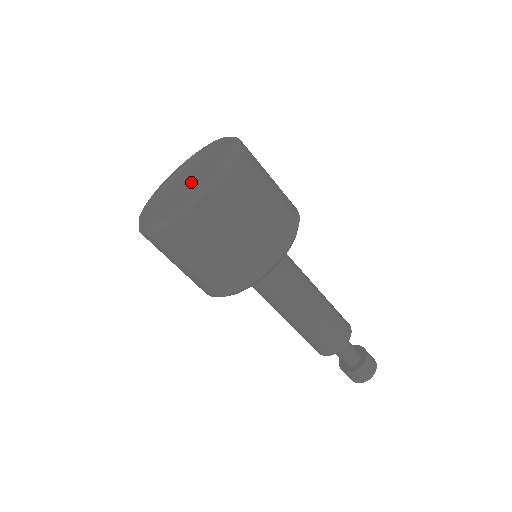
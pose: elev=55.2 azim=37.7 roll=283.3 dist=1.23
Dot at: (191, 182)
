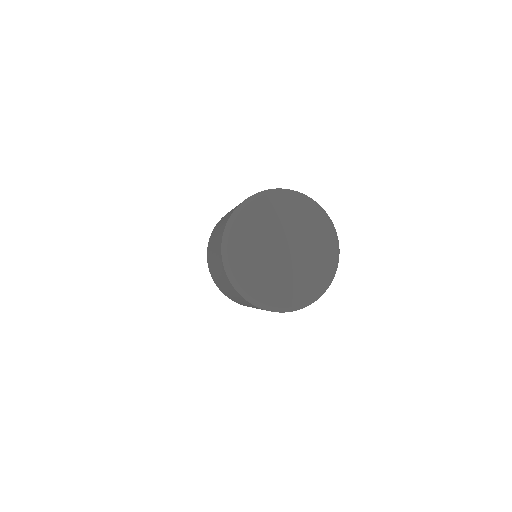
Dot at: (306, 253)
